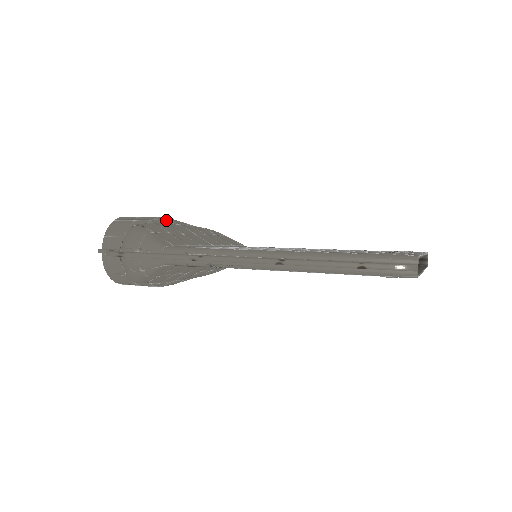
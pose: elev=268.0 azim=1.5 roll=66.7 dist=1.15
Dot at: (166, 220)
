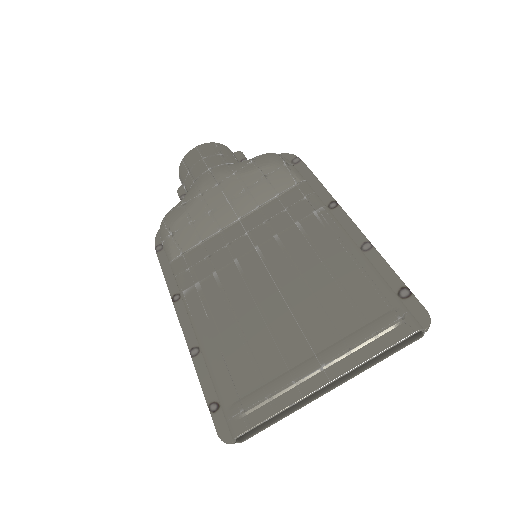
Dot at: (202, 185)
